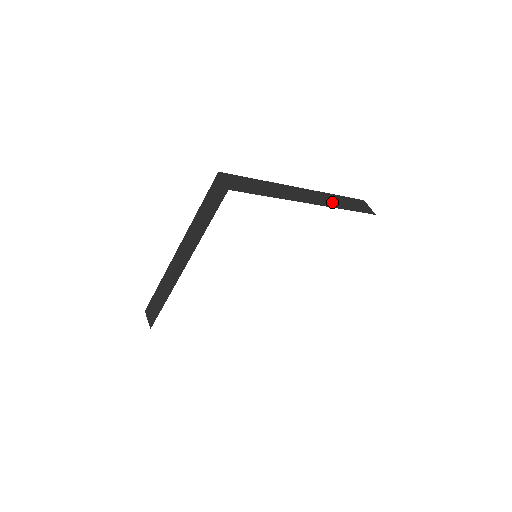
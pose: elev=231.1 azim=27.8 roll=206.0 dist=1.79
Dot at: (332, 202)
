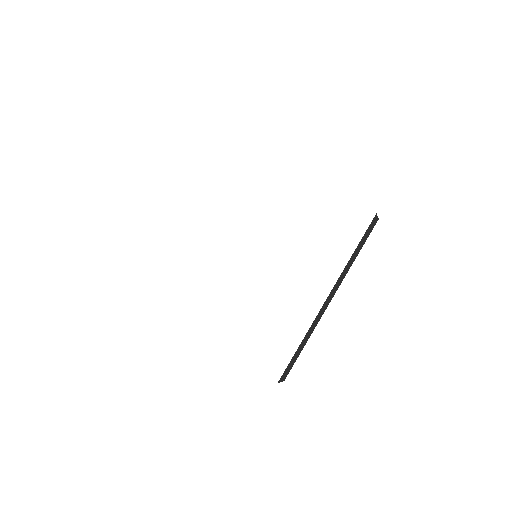
Dot at: occluded
